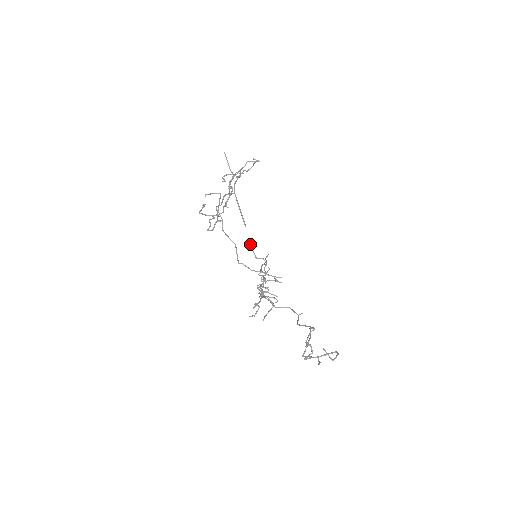
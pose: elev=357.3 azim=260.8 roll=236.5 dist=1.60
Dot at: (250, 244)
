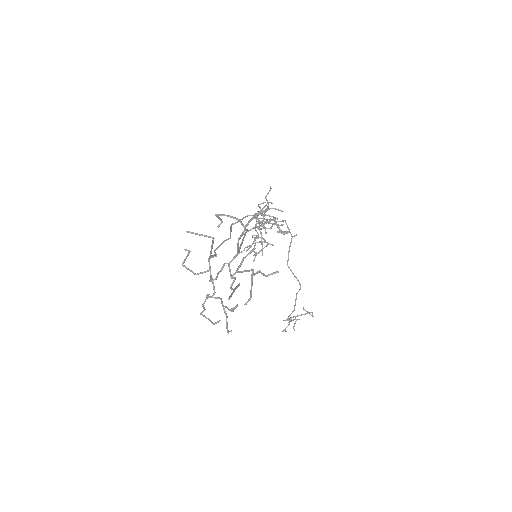
Dot at: occluded
